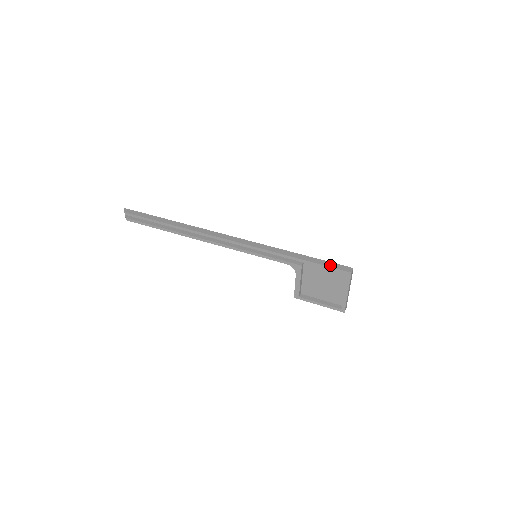
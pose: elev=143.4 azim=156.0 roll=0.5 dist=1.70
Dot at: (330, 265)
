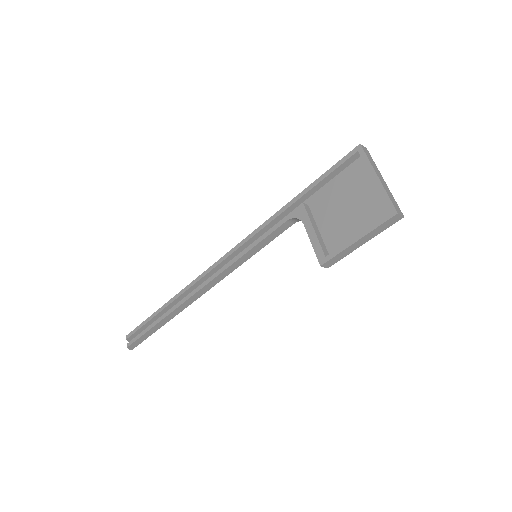
Dot at: (334, 168)
